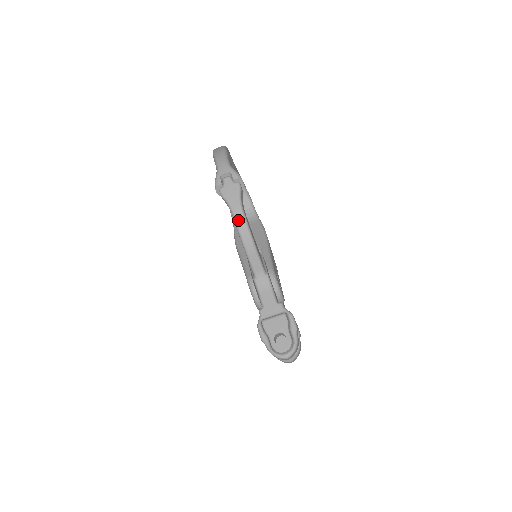
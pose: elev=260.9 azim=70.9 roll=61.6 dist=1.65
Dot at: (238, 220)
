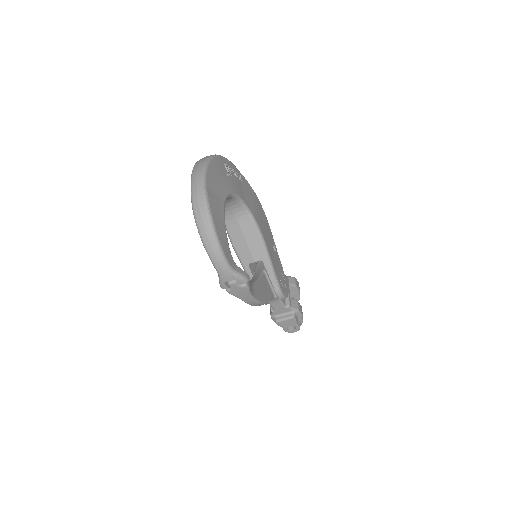
Dot at: (251, 304)
